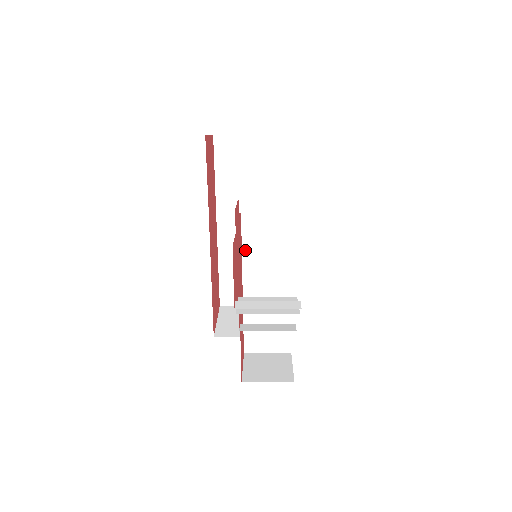
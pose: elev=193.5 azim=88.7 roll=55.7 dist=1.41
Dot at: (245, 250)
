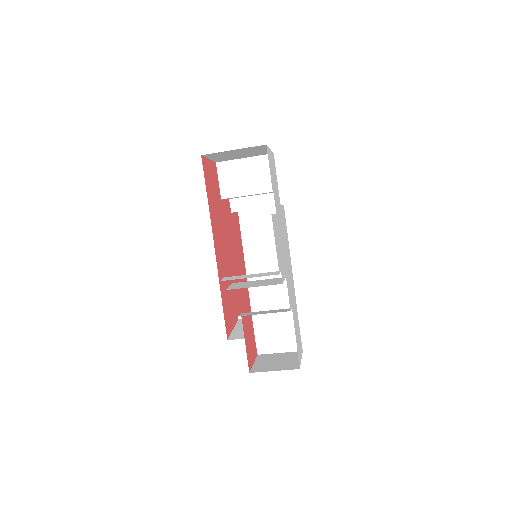
Dot at: (246, 252)
